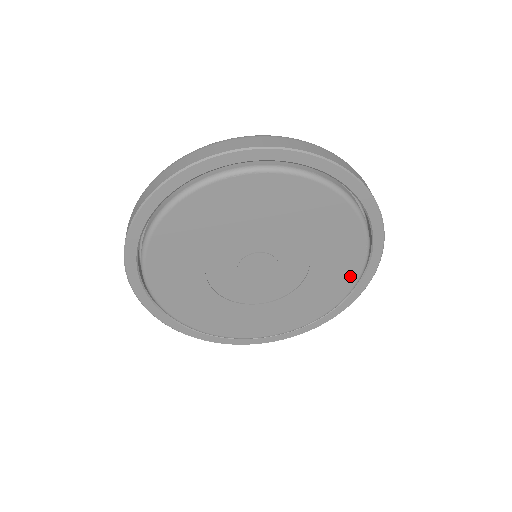
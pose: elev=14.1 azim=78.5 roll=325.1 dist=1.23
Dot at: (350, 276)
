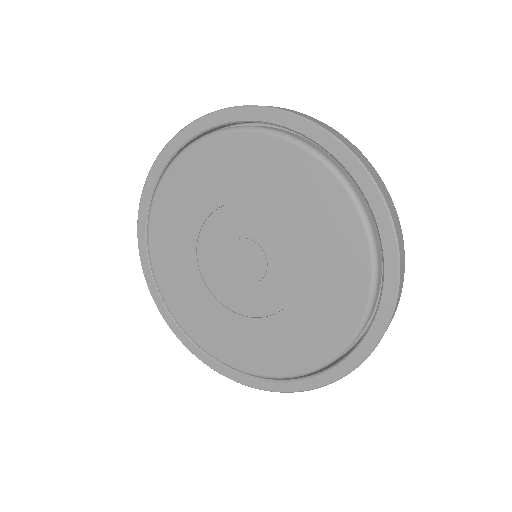
Dot at: (358, 265)
